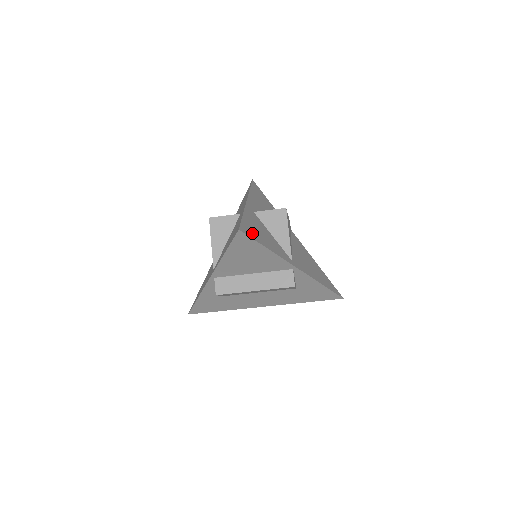
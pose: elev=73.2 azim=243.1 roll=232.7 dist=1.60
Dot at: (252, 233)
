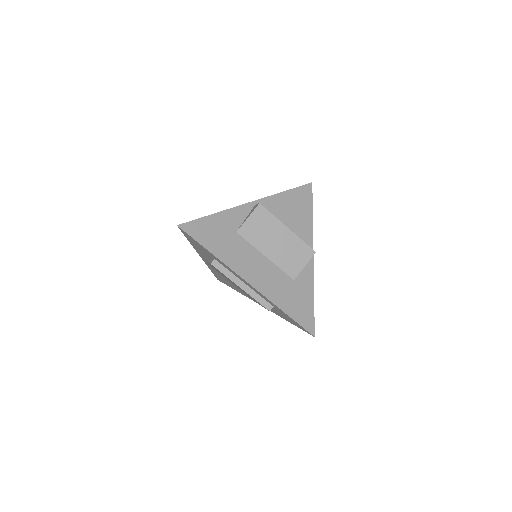
Dot at: occluded
